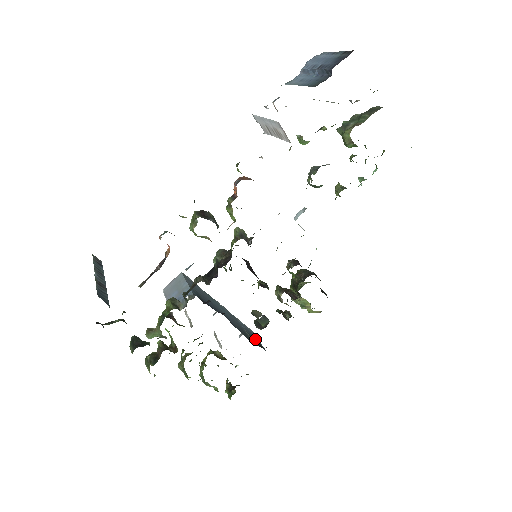
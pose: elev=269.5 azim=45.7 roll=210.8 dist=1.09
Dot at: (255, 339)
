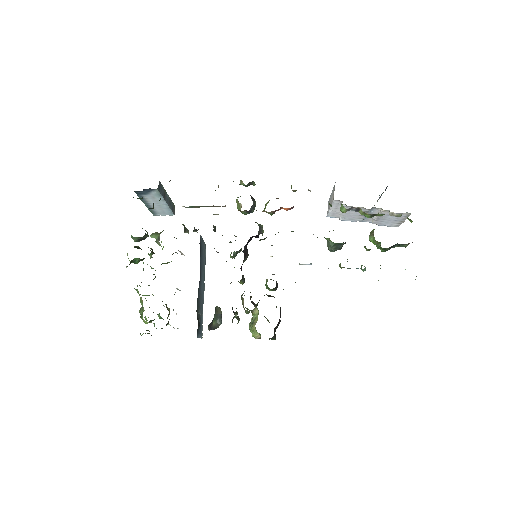
Dot at: occluded
